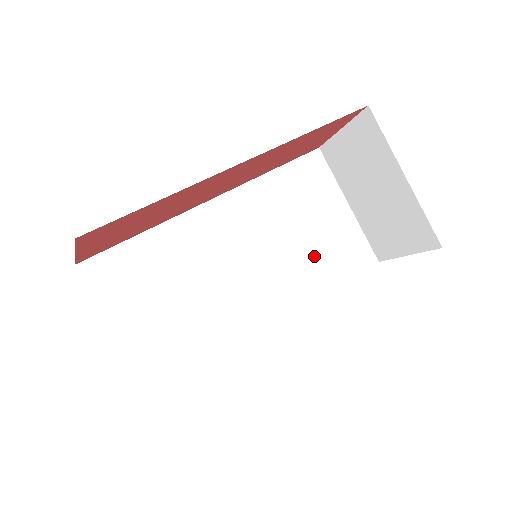
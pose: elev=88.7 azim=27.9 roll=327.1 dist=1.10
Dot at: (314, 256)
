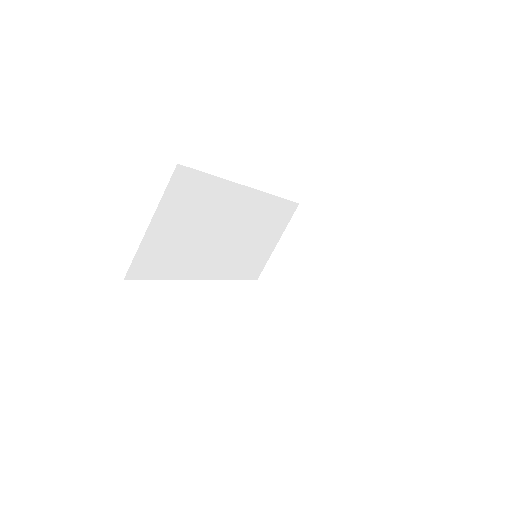
Dot at: (247, 257)
